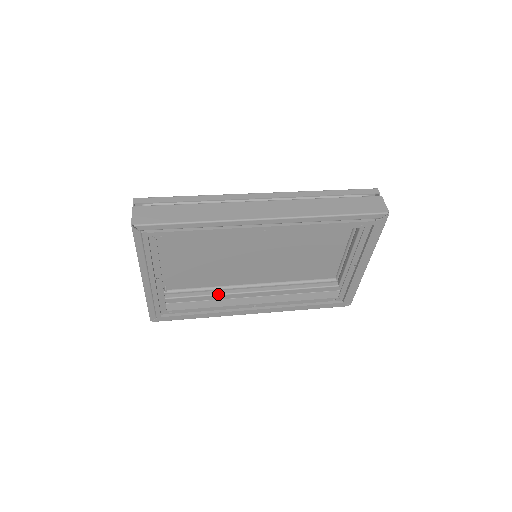
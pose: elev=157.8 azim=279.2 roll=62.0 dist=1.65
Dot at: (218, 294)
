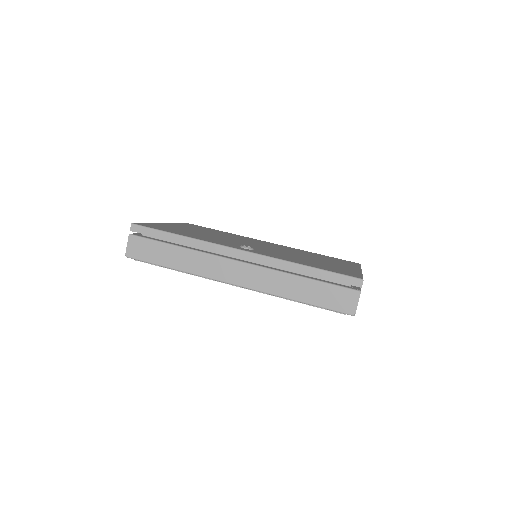
Dot at: occluded
